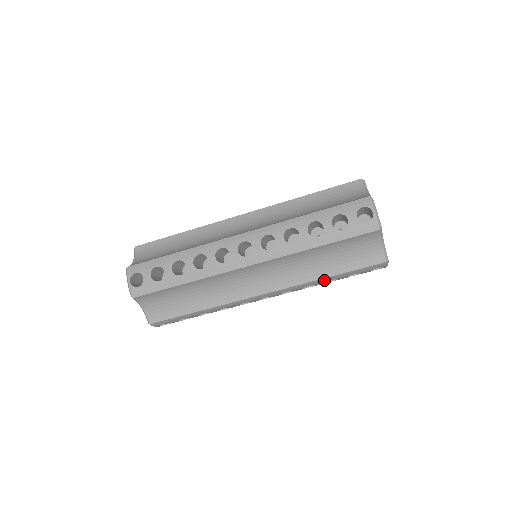
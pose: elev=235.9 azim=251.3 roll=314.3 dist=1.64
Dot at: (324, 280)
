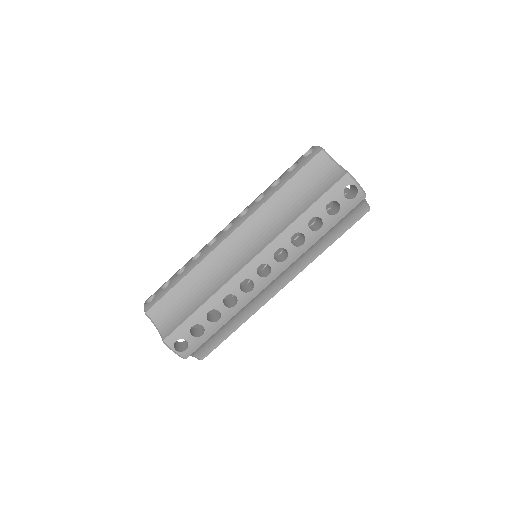
Dot at: (303, 220)
